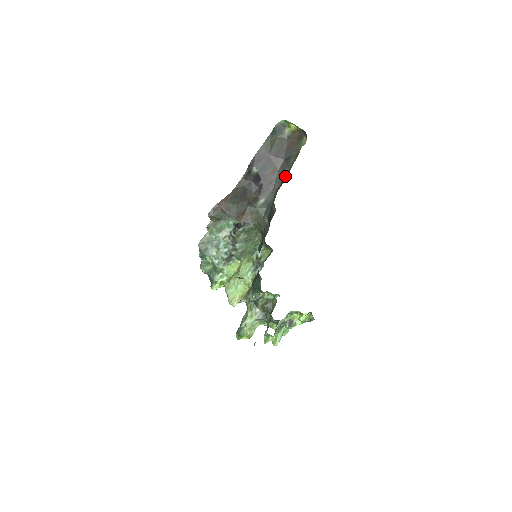
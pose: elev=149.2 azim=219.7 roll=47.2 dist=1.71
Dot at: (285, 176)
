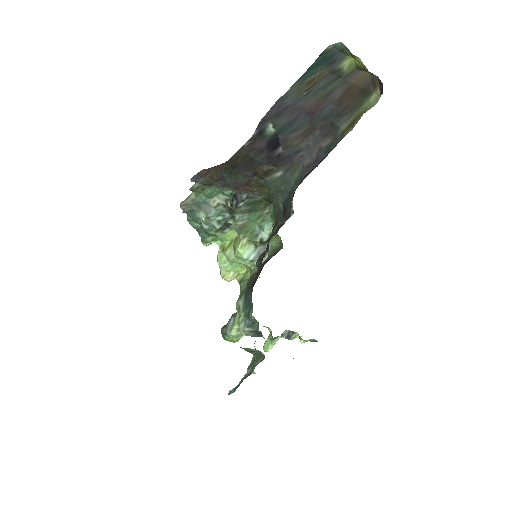
Dot at: (323, 152)
